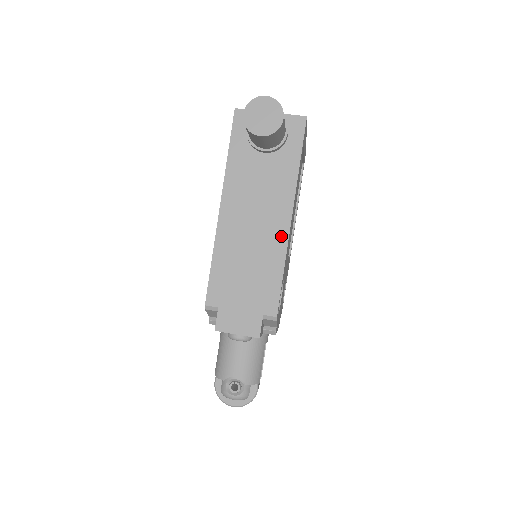
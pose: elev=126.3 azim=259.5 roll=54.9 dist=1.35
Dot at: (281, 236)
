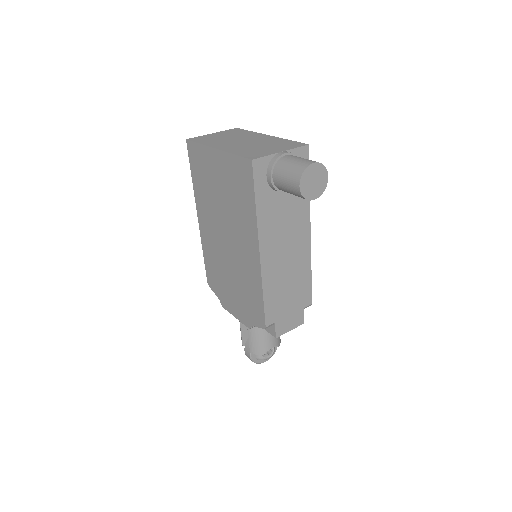
Dot at: (306, 250)
